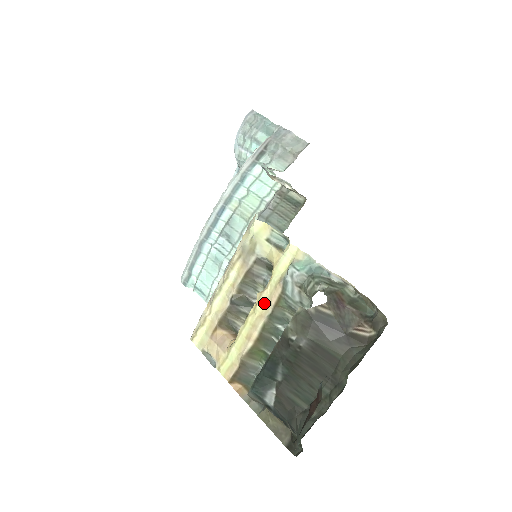
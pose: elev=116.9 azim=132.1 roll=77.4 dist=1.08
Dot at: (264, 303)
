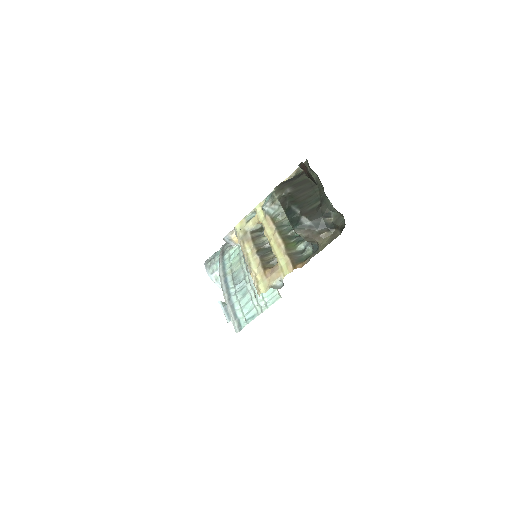
Dot at: (269, 231)
